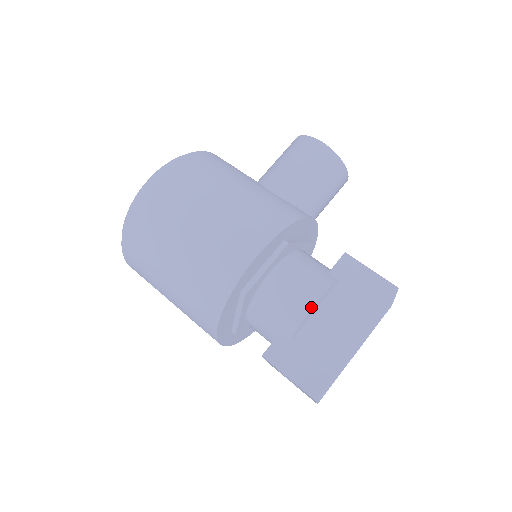
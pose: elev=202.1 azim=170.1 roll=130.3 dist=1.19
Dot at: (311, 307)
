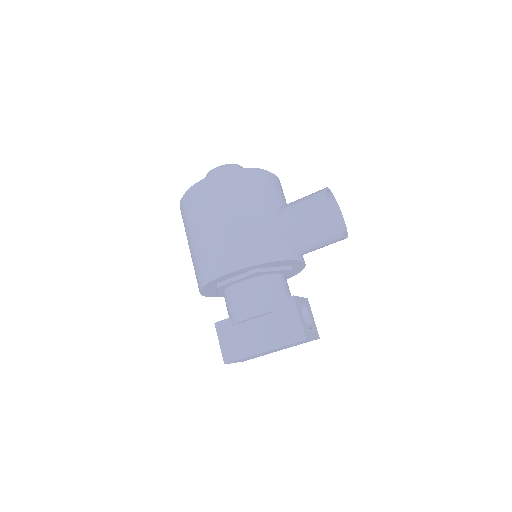
Dot at: (247, 318)
